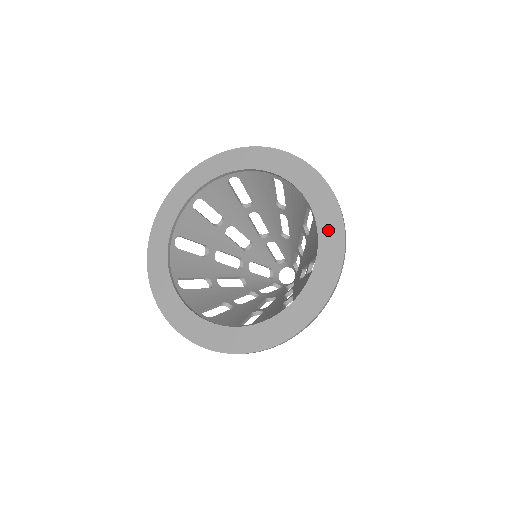
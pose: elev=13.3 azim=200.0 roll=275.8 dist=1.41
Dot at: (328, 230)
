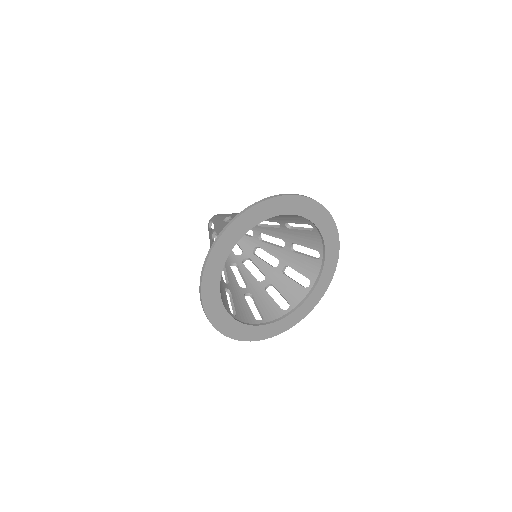
Dot at: (311, 212)
